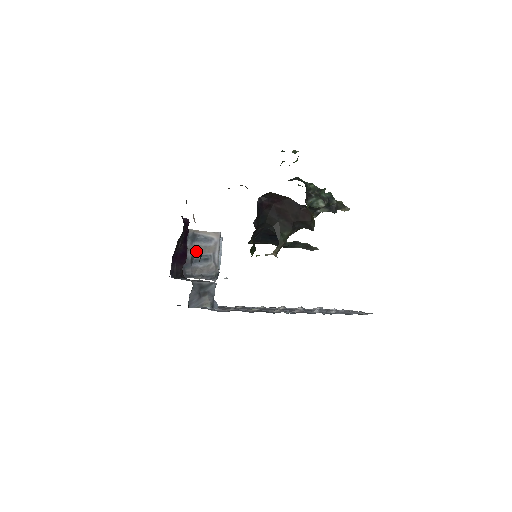
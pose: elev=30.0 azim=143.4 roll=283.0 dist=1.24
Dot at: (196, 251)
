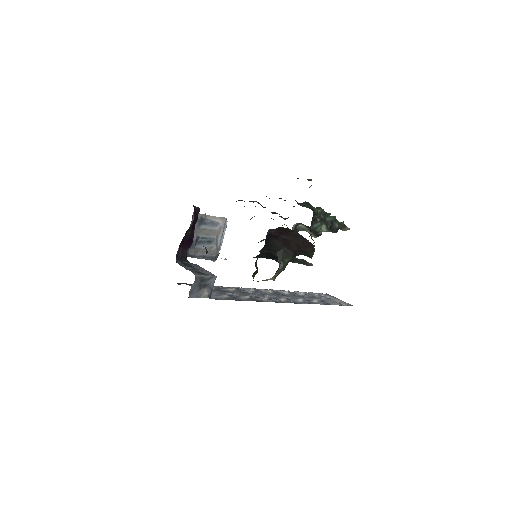
Dot at: (201, 233)
